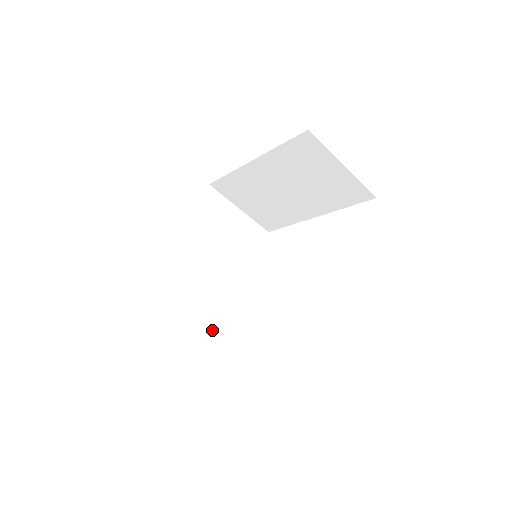
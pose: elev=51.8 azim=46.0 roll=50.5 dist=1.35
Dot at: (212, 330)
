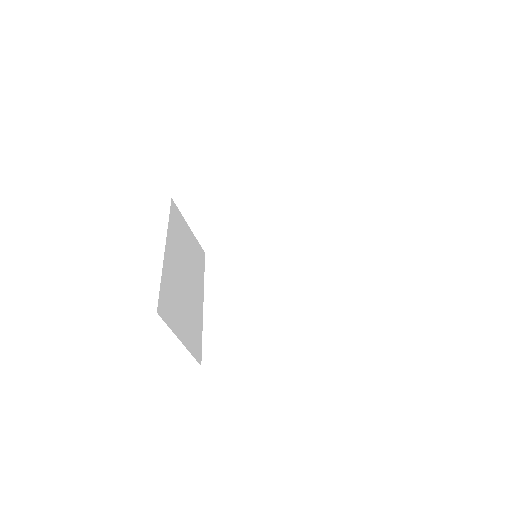
Dot at: (217, 240)
